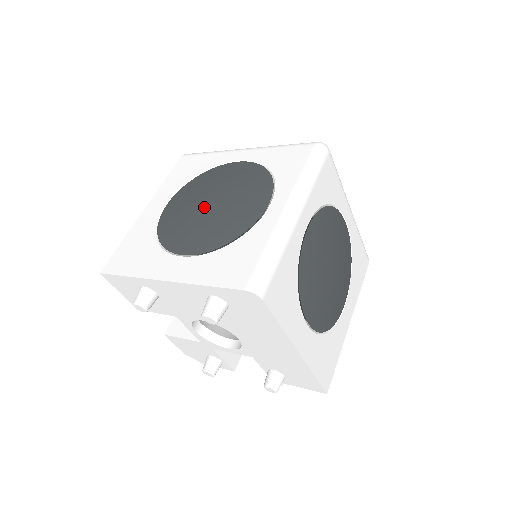
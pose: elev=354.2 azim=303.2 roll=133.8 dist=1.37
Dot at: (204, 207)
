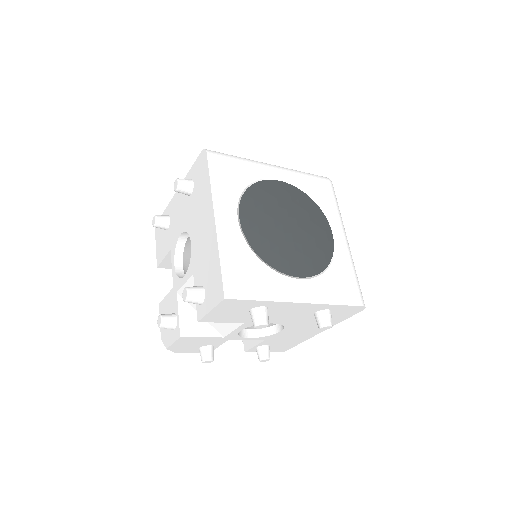
Dot at: occluded
